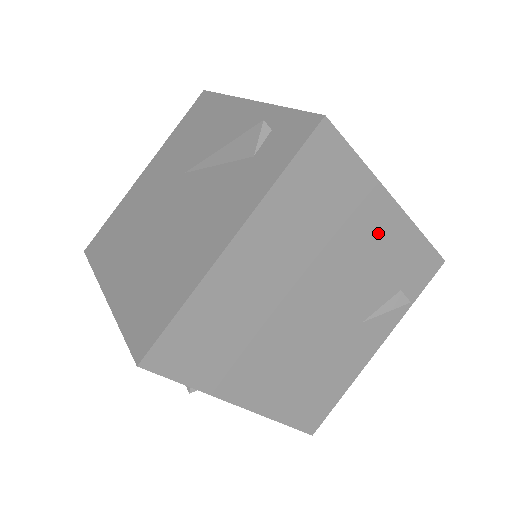
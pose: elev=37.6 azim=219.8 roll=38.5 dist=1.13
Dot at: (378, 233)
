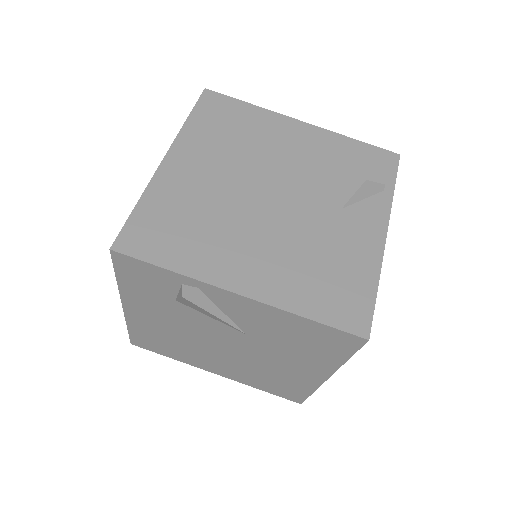
Dot at: (301, 142)
